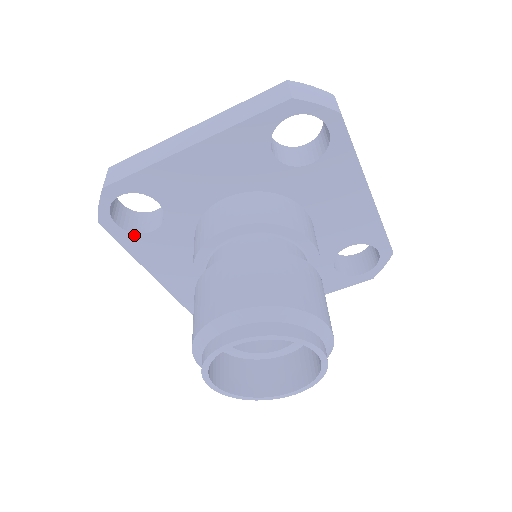
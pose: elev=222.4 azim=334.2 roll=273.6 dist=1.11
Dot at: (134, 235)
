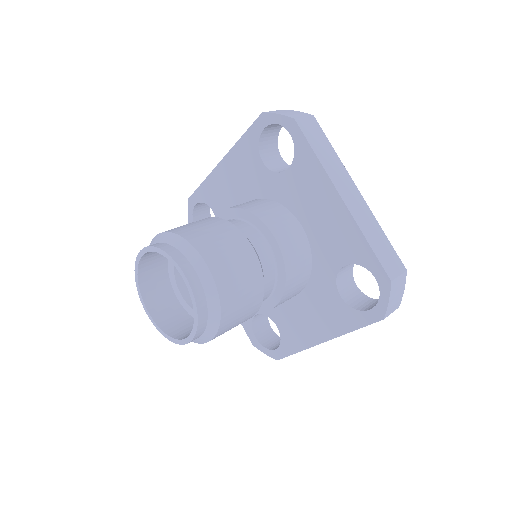
Dot at: occluded
